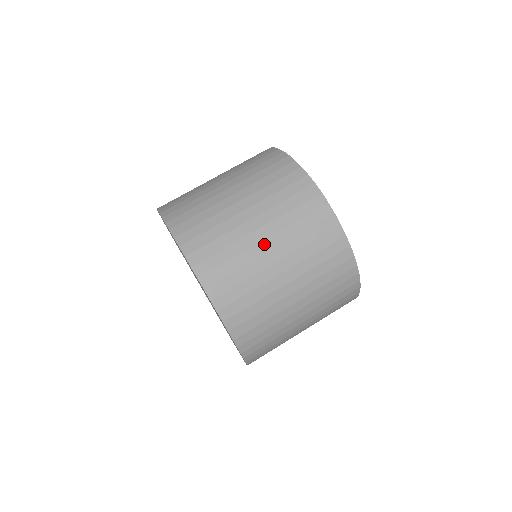
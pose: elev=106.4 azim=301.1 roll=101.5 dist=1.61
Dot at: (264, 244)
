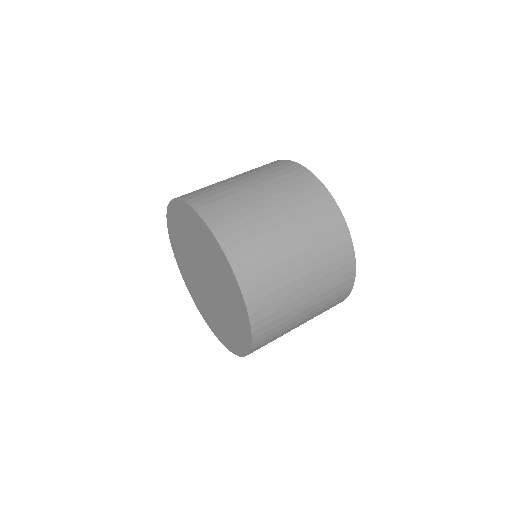
Dot at: (252, 189)
